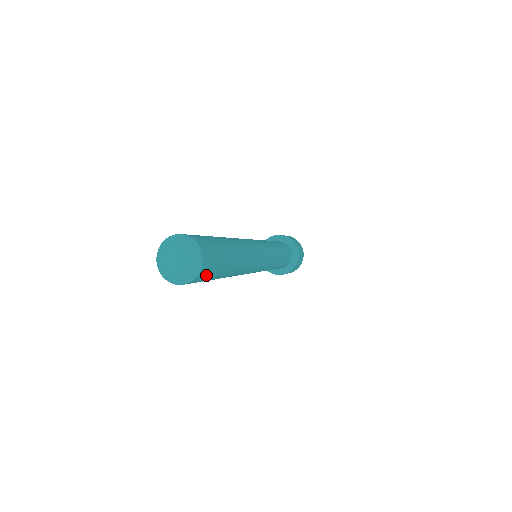
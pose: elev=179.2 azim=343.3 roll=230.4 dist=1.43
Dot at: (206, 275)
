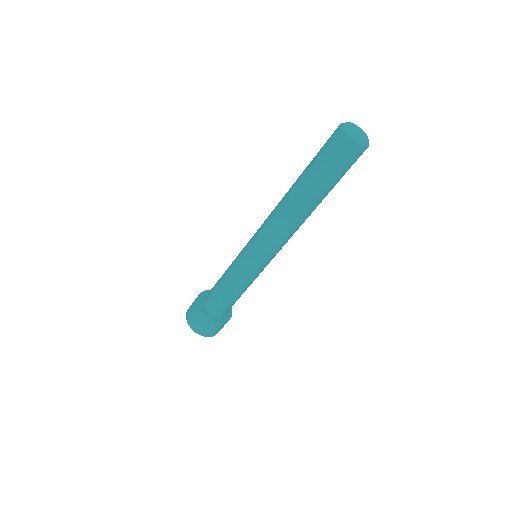
Dot at: occluded
